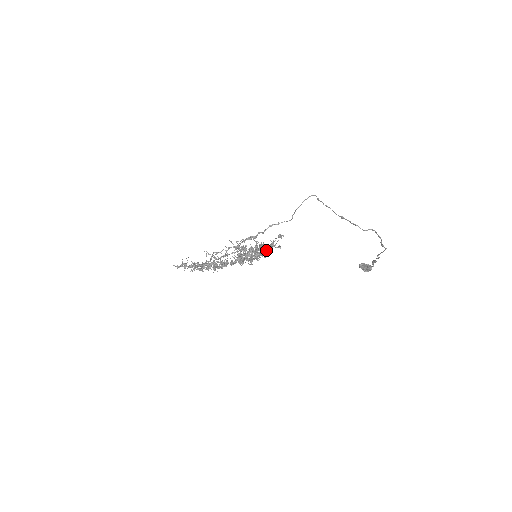
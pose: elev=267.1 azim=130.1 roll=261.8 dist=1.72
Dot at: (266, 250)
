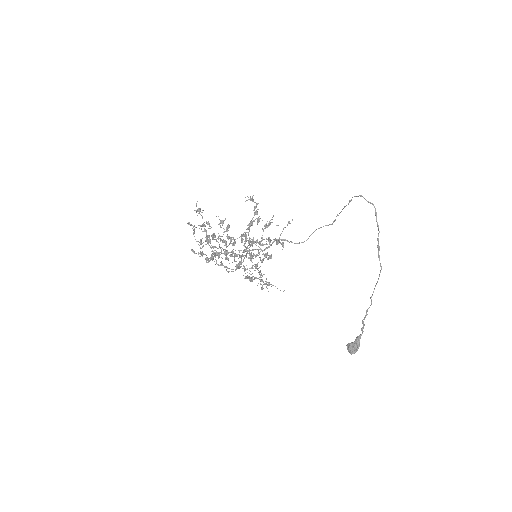
Dot at: (267, 259)
